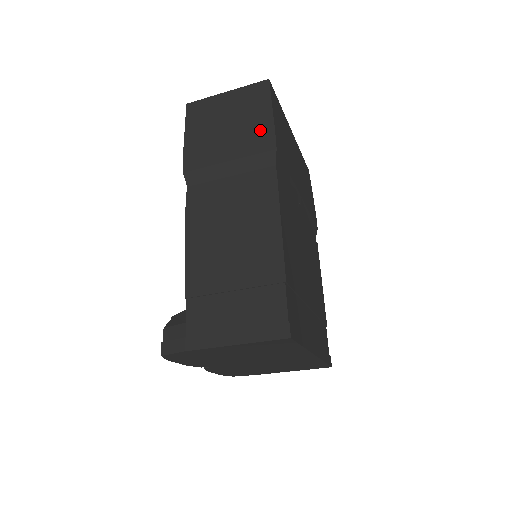
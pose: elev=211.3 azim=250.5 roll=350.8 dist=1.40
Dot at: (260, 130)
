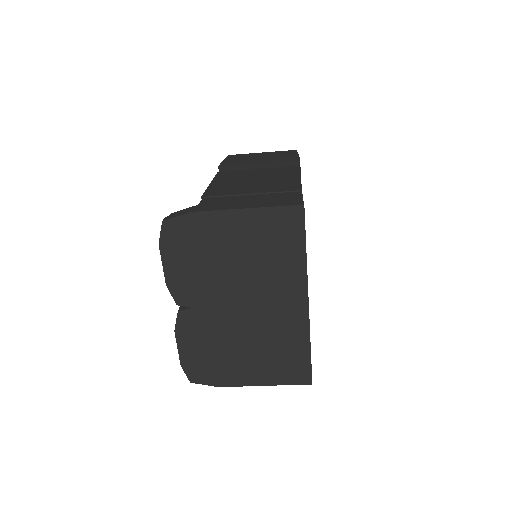
Dot at: (287, 157)
